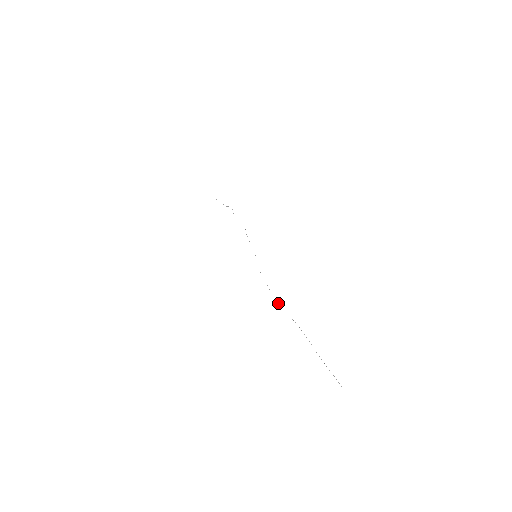
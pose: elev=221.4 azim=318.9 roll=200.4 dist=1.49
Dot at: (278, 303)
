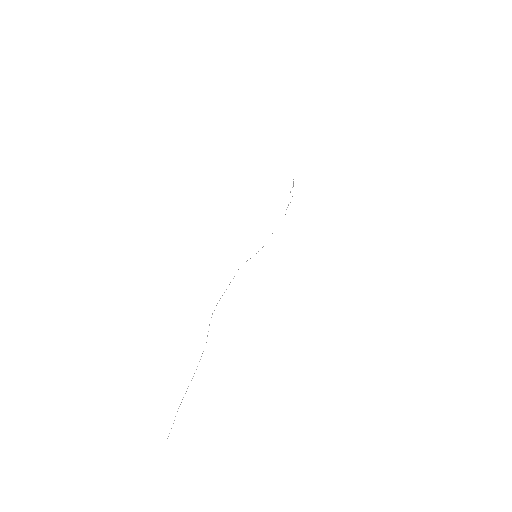
Dot at: occluded
